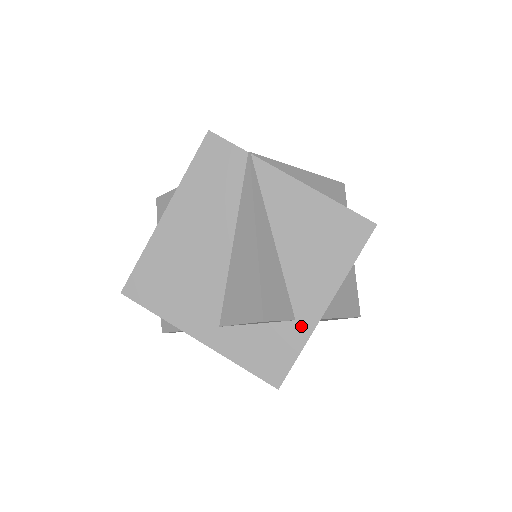
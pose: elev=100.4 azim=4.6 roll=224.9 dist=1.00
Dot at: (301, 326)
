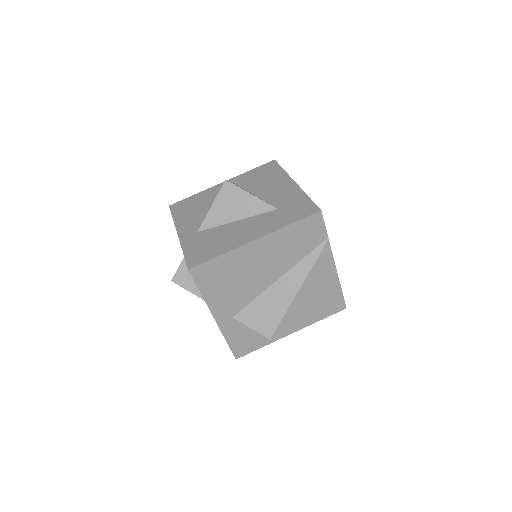
Dot at: (273, 336)
